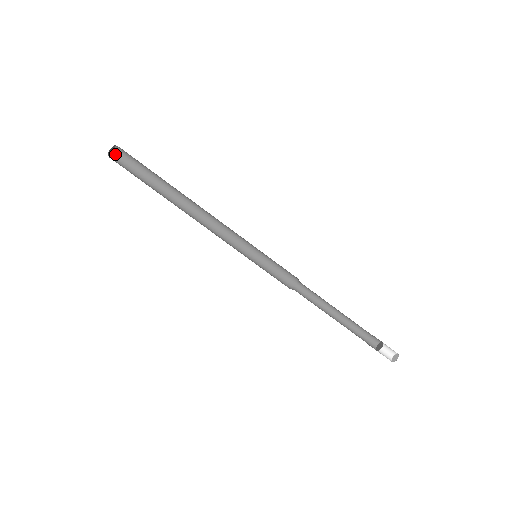
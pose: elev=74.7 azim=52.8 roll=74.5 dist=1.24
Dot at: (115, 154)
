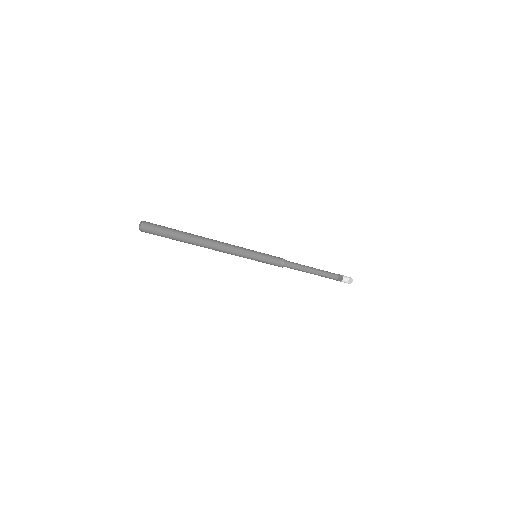
Dot at: (143, 222)
